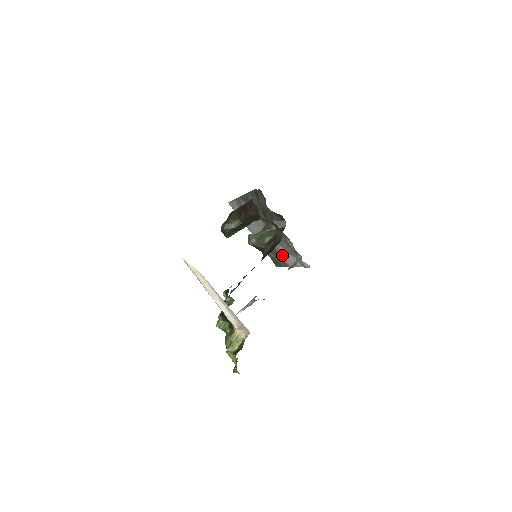
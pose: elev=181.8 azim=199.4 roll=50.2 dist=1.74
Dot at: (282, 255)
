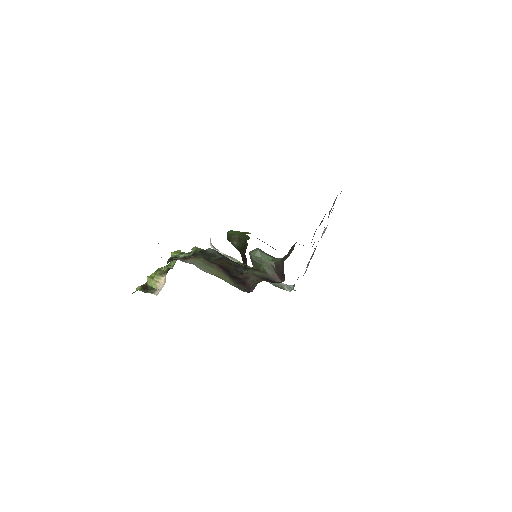
Dot at: occluded
